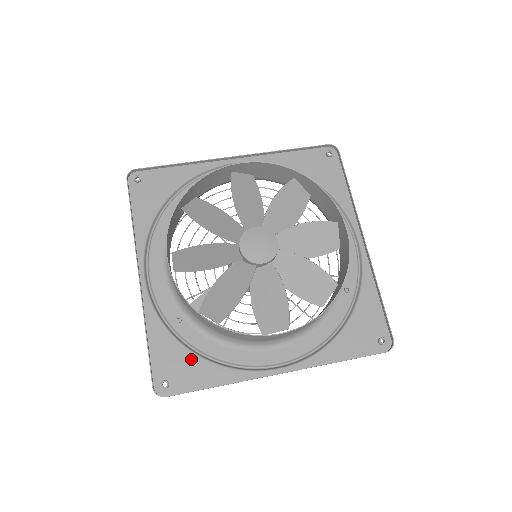
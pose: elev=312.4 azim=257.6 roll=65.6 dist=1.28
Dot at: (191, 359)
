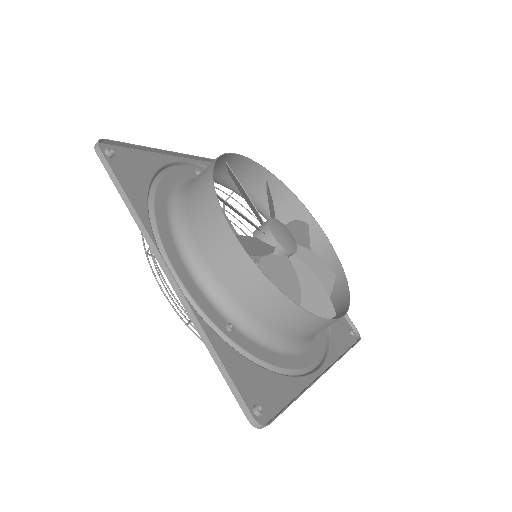
Dot at: (261, 373)
